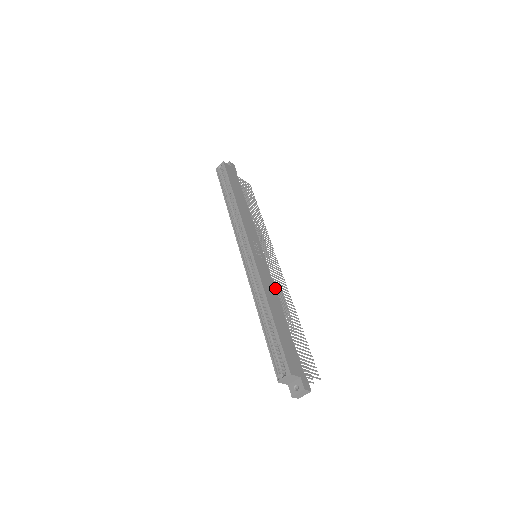
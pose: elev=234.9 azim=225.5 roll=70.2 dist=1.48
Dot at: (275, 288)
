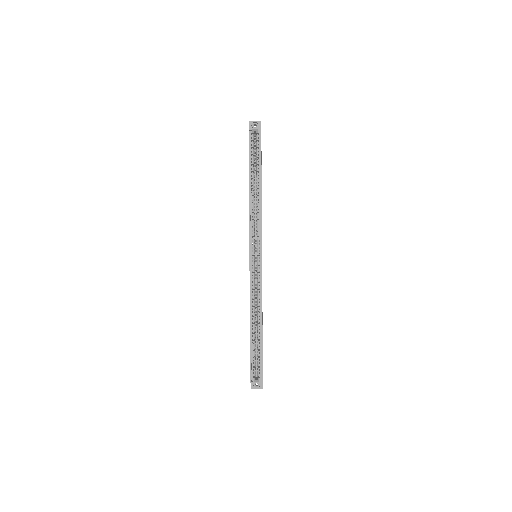
Dot at: occluded
